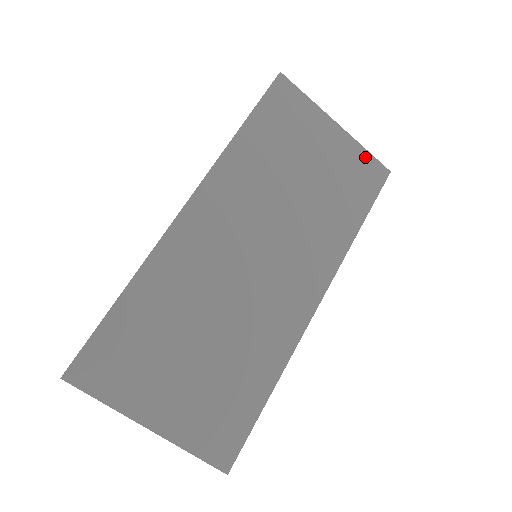
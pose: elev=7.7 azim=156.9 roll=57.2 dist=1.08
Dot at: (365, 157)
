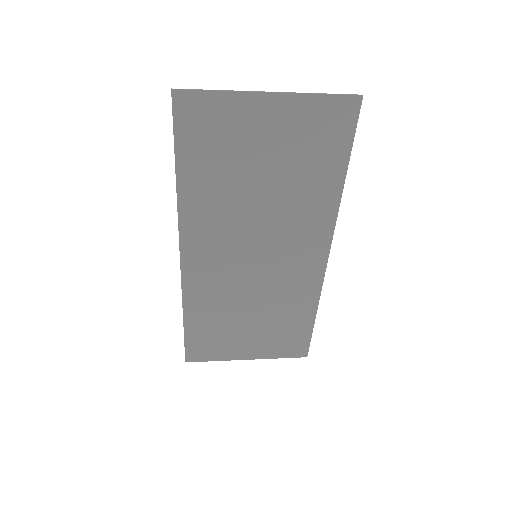
Dot at: (322, 104)
